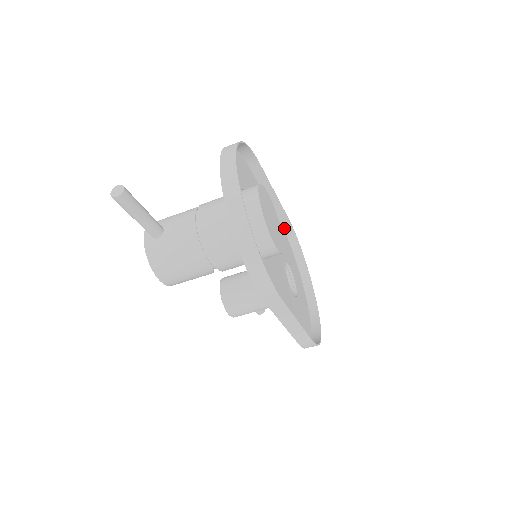
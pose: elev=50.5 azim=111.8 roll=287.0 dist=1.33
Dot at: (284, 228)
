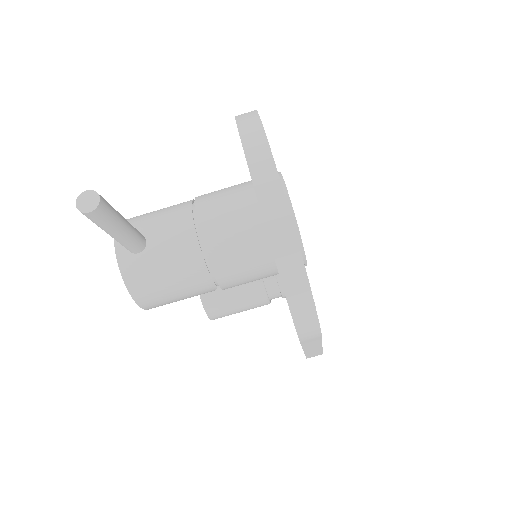
Dot at: occluded
